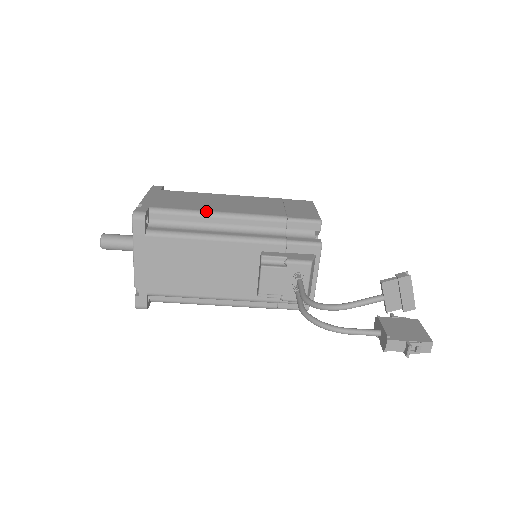
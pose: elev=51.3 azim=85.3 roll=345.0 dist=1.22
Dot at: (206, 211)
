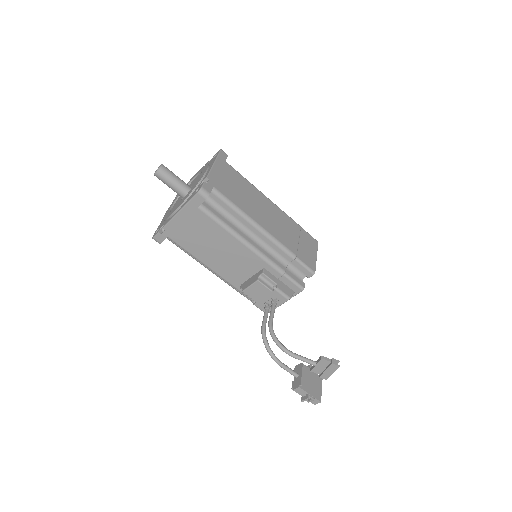
Dot at: (249, 217)
